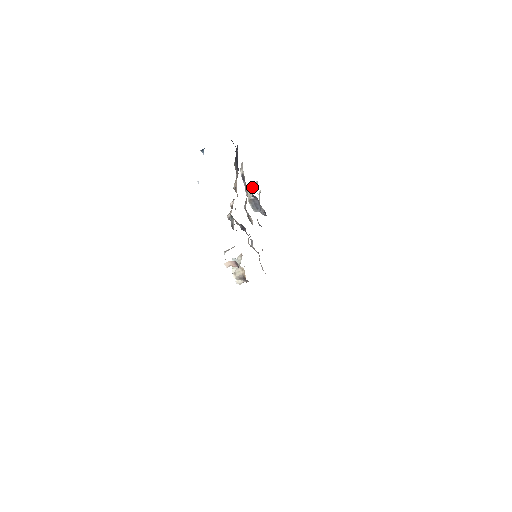
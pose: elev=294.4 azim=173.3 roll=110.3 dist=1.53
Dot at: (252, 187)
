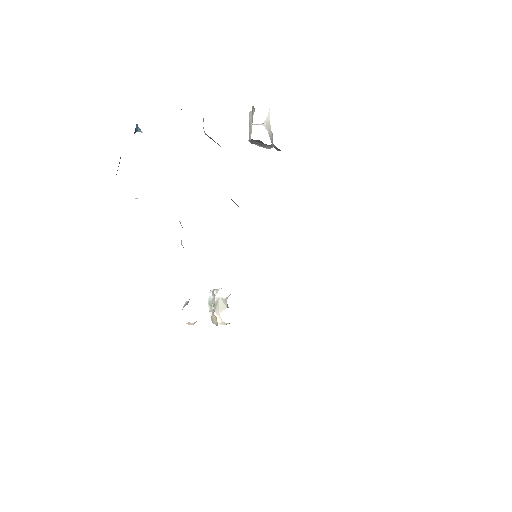
Dot at: (251, 115)
